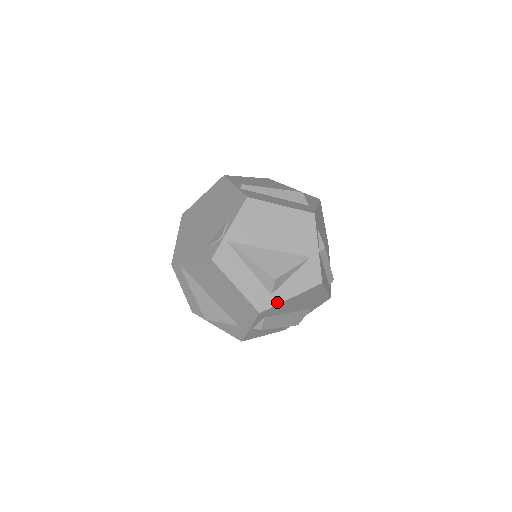
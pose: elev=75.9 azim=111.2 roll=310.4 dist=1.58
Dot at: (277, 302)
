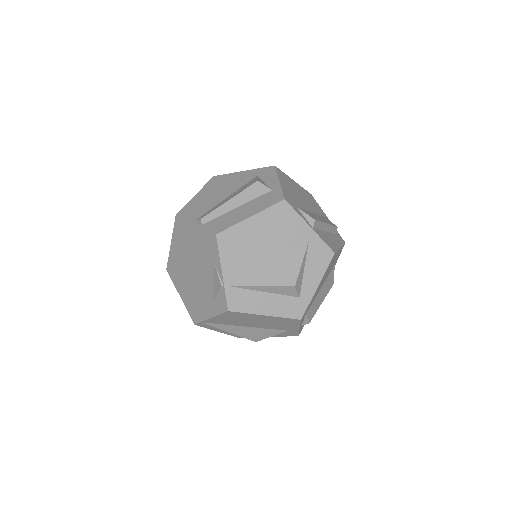
Dot at: (309, 299)
